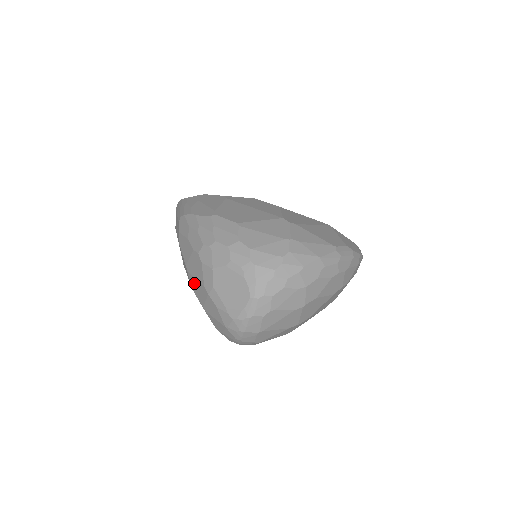
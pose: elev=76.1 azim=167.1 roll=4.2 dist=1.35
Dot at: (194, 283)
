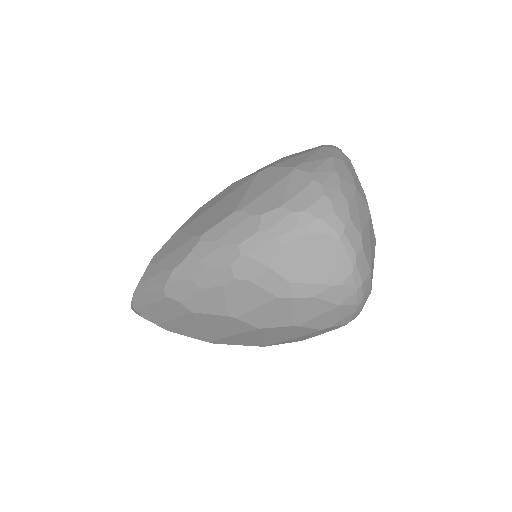
Dot at: (258, 317)
